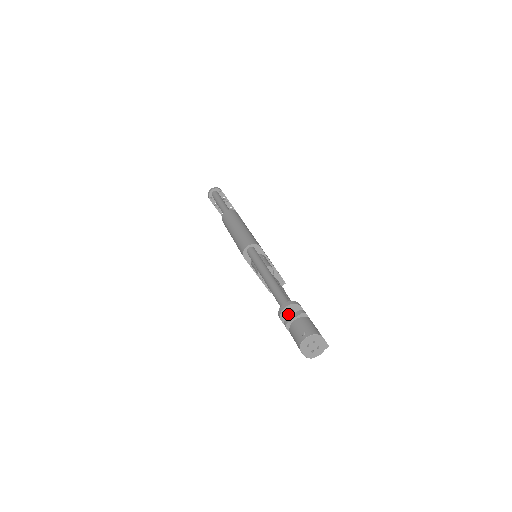
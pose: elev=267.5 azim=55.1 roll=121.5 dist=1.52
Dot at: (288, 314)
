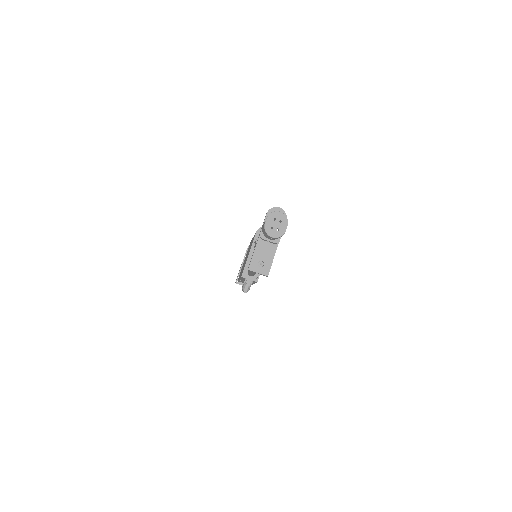
Dot at: occluded
